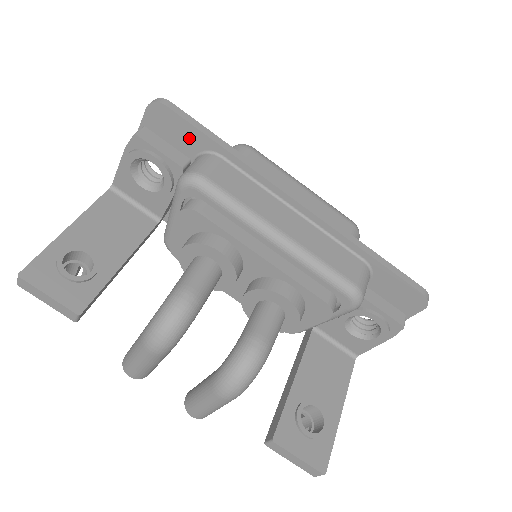
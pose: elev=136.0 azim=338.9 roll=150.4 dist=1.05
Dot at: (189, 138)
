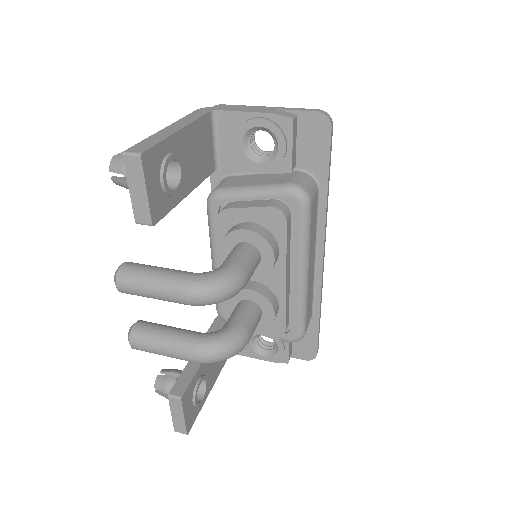
Dot at: (315, 158)
